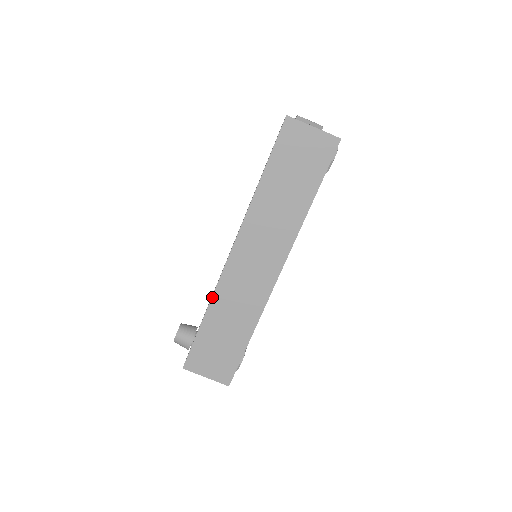
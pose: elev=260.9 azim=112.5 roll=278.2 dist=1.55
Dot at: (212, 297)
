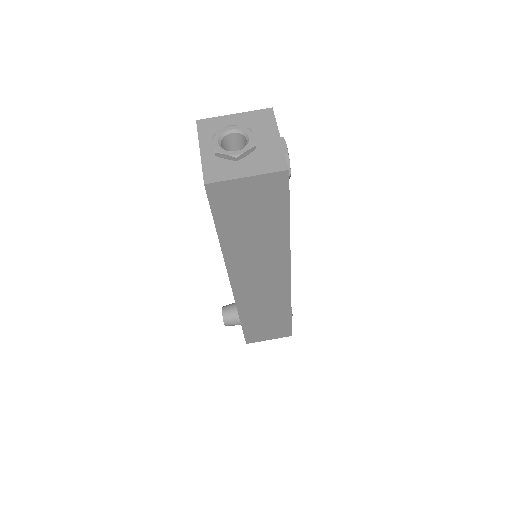
Dot at: (238, 312)
